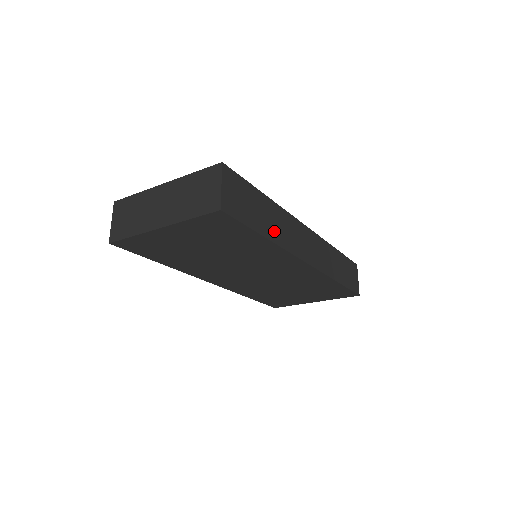
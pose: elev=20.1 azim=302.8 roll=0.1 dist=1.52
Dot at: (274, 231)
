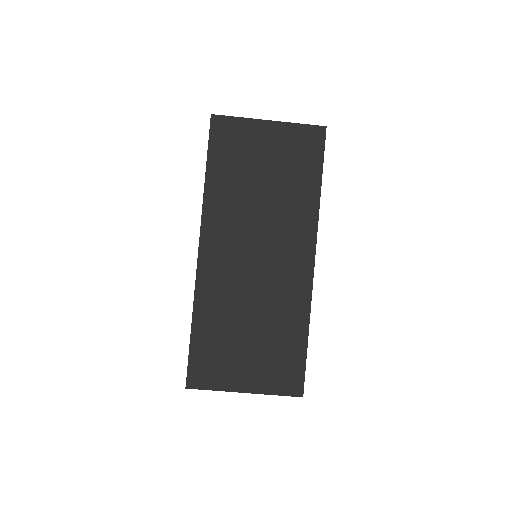
Dot at: occluded
